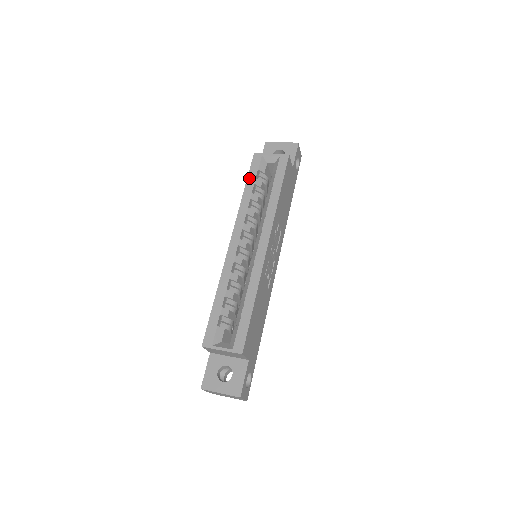
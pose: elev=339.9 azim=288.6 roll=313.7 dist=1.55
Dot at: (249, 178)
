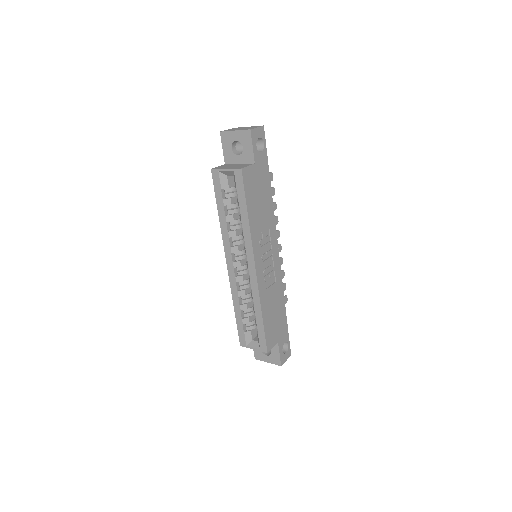
Dot at: (217, 200)
